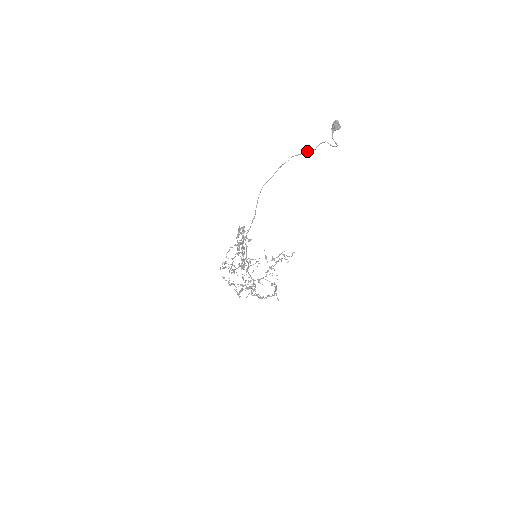
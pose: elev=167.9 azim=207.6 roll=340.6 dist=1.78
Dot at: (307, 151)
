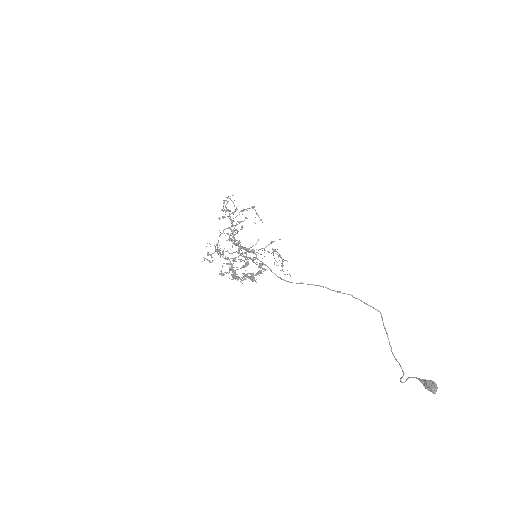
Dot at: occluded
